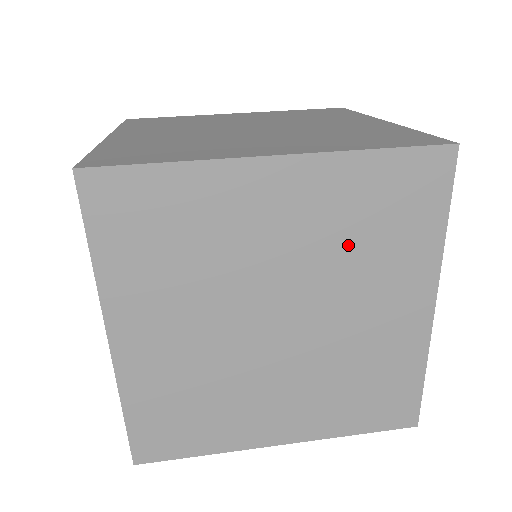
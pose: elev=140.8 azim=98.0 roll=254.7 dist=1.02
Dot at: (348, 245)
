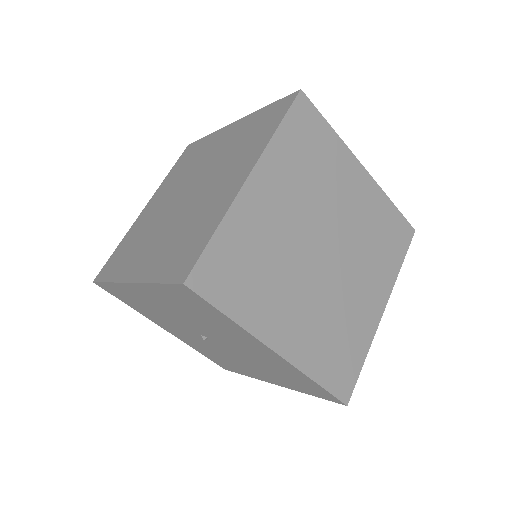
Dot at: (311, 182)
